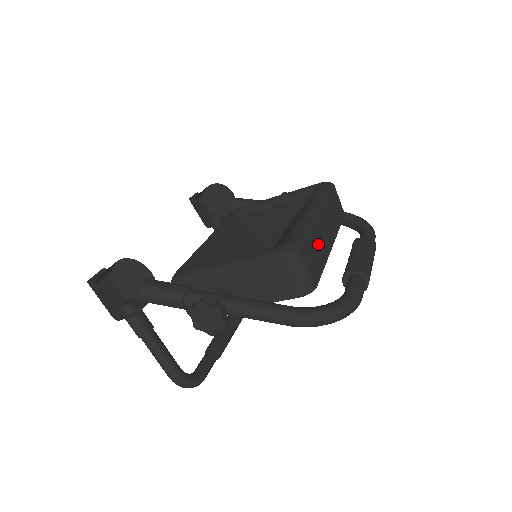
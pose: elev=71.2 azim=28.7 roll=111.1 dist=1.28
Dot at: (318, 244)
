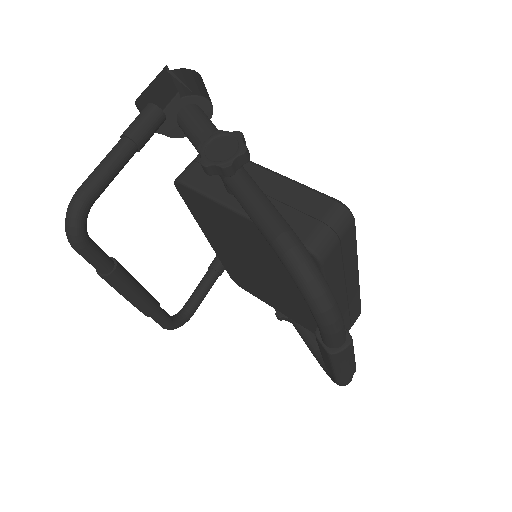
Dot at: (345, 268)
